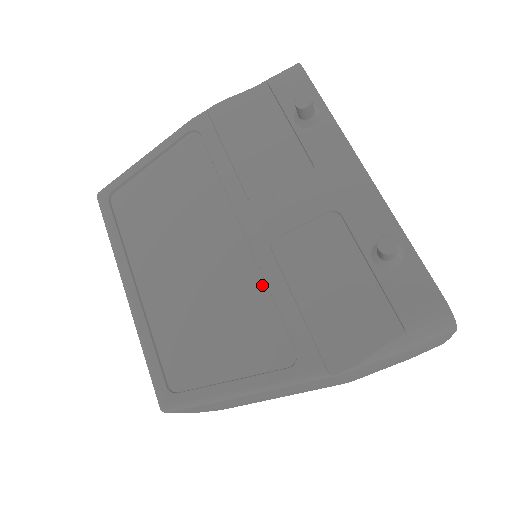
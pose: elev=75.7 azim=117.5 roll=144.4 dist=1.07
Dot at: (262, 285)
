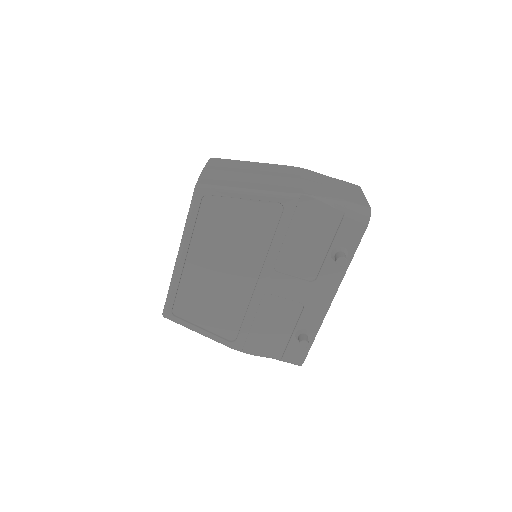
Dot at: (245, 307)
